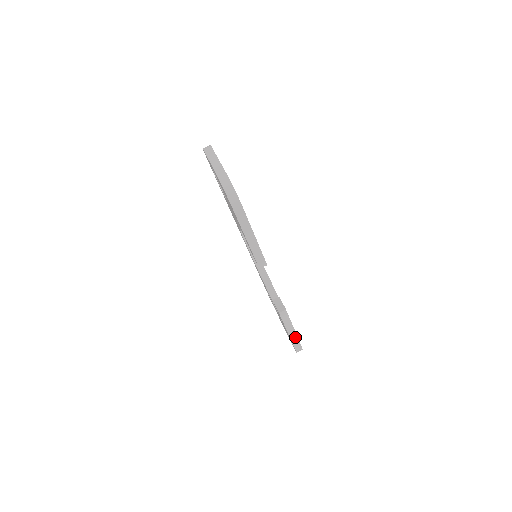
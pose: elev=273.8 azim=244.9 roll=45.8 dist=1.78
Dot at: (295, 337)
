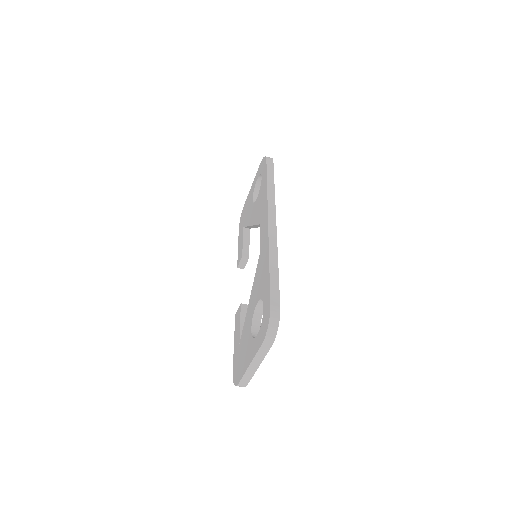
Dot at: occluded
